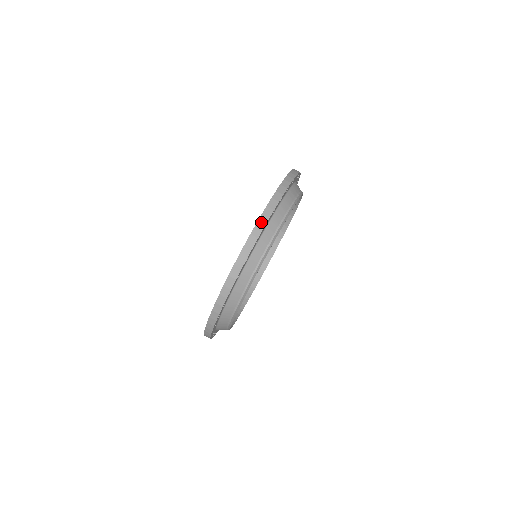
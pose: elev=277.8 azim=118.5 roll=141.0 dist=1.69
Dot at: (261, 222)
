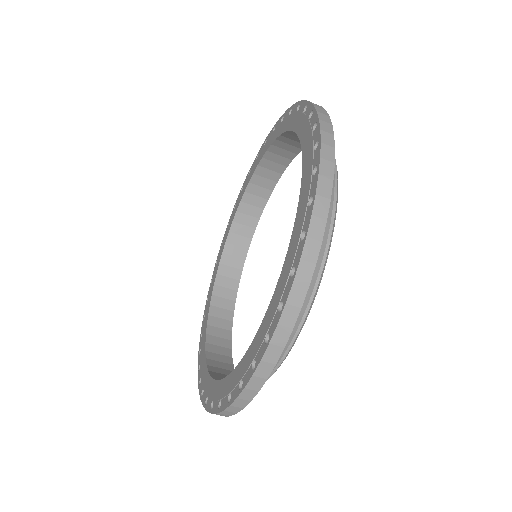
Dot at: occluded
